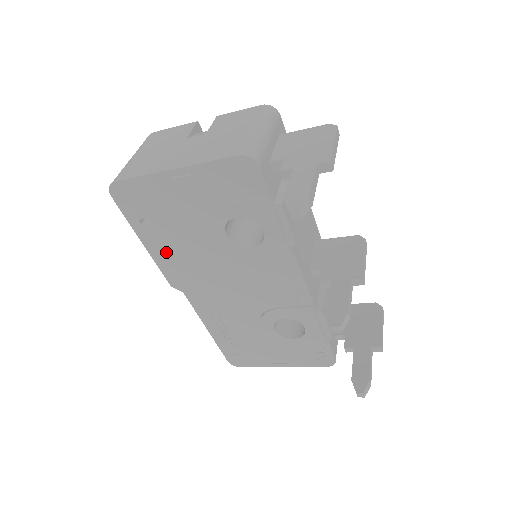
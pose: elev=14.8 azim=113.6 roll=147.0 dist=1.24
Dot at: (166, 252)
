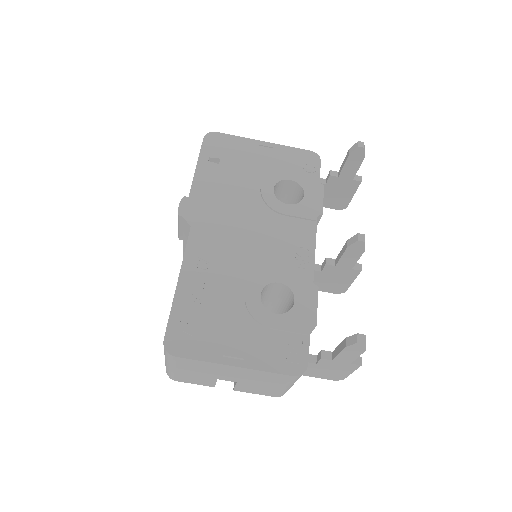
Dot at: (209, 187)
